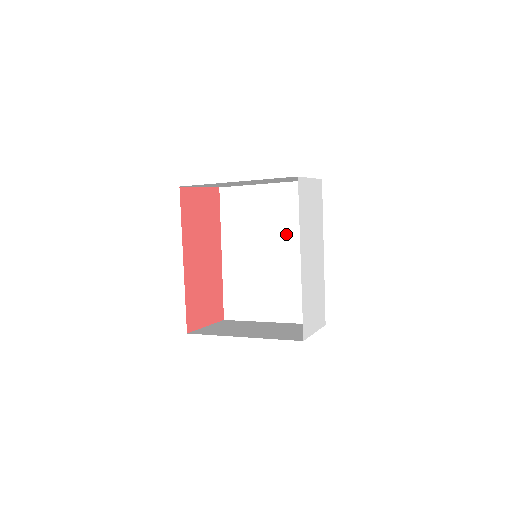
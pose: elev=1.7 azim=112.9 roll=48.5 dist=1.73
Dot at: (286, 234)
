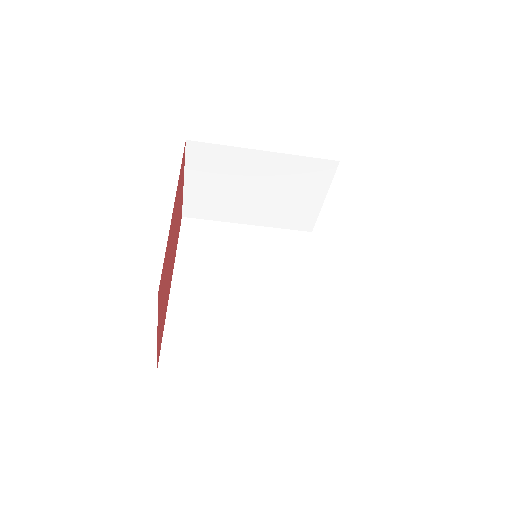
Dot at: (270, 273)
